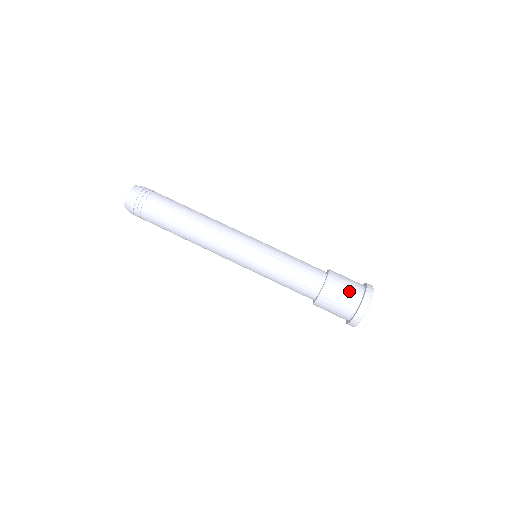
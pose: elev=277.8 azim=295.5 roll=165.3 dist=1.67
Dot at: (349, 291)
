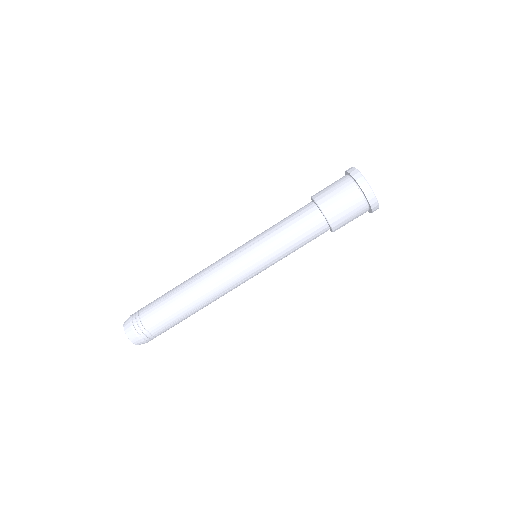
Dot at: (351, 205)
